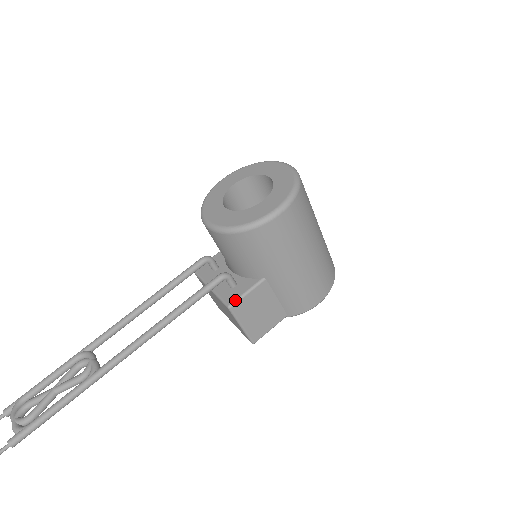
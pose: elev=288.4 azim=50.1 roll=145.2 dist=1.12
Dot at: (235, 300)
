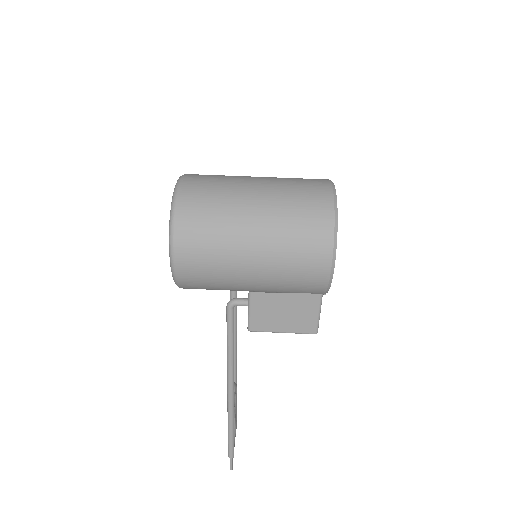
Dot at: occluded
